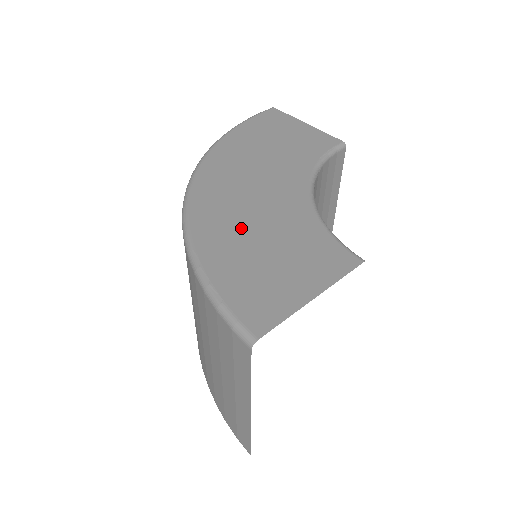
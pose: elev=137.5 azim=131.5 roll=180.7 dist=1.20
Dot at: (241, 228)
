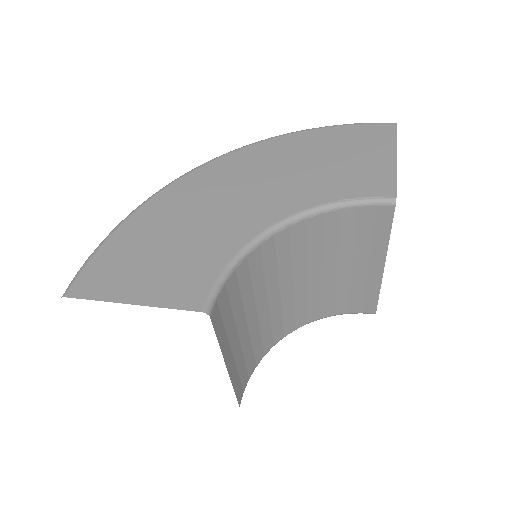
Dot at: (182, 216)
